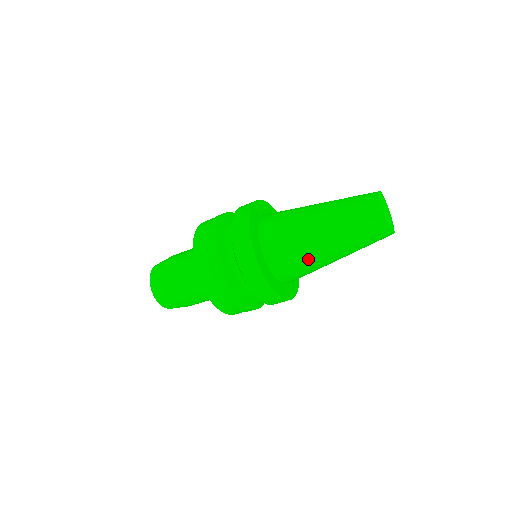
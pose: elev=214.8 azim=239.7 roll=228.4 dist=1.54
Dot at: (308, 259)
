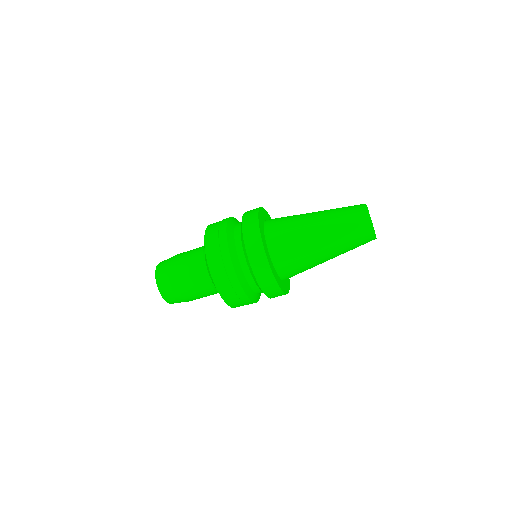
Dot at: (303, 247)
